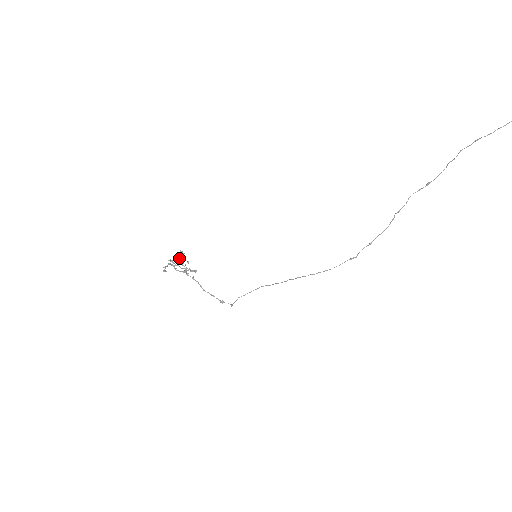
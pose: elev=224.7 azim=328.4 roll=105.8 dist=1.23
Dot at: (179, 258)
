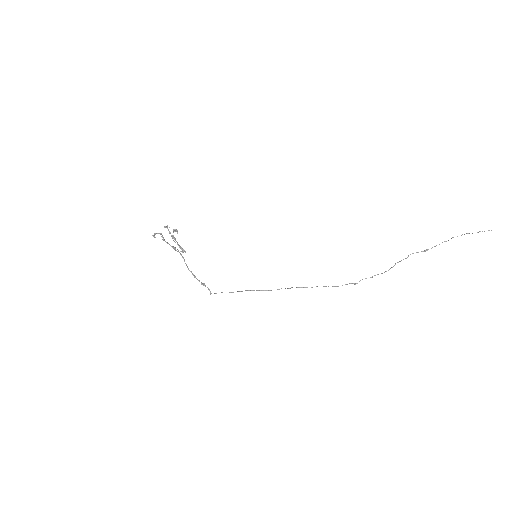
Dot at: occluded
